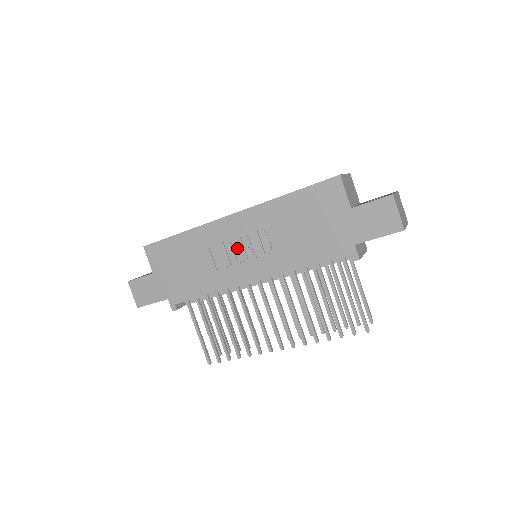
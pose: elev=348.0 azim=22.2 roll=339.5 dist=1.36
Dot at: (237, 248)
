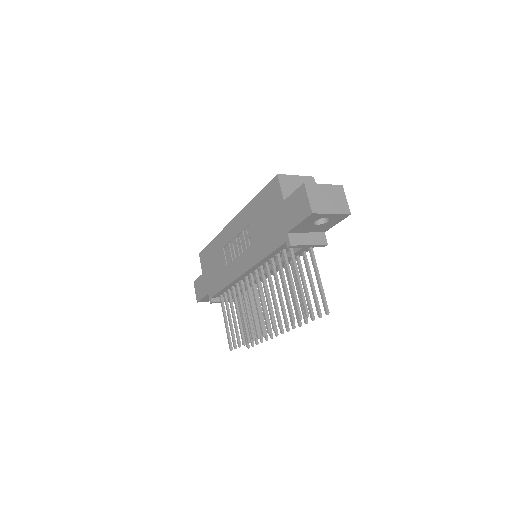
Dot at: (235, 247)
